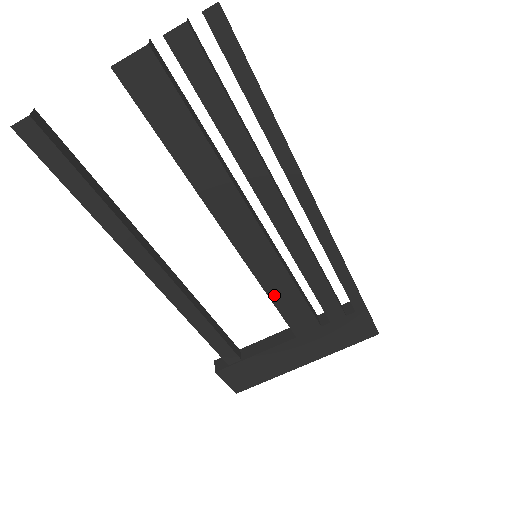
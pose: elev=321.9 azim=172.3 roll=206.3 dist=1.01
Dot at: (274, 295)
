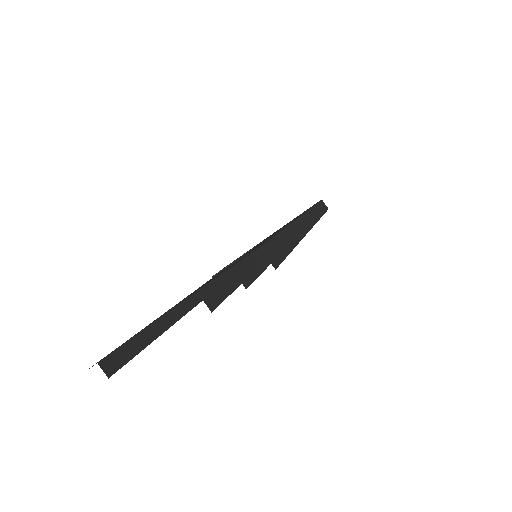
Dot at: occluded
